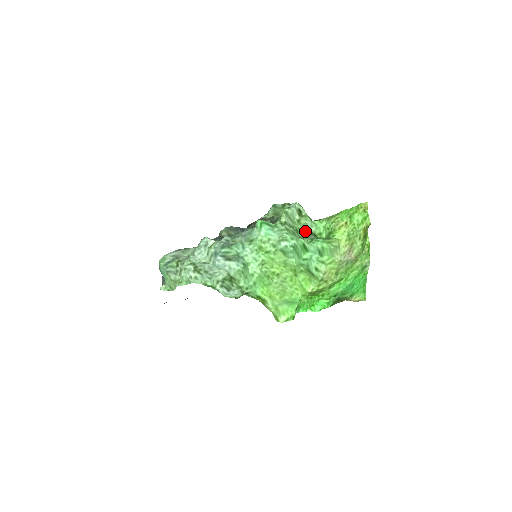
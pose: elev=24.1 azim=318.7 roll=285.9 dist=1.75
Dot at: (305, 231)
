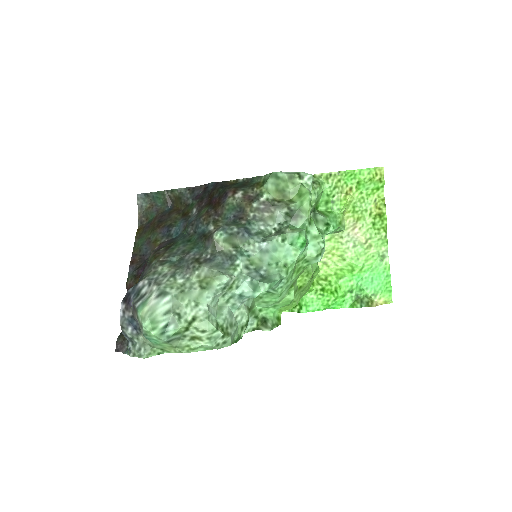
Dot at: (312, 209)
